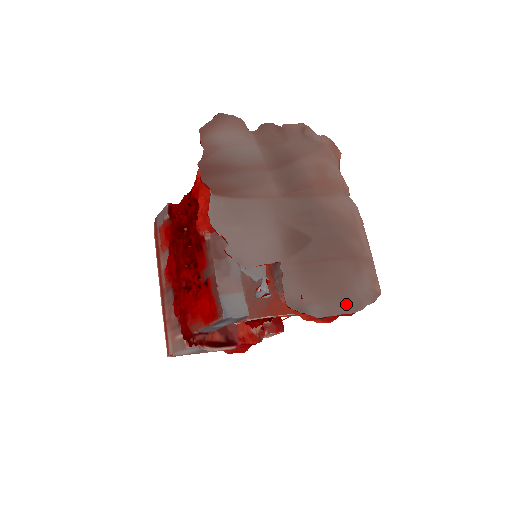
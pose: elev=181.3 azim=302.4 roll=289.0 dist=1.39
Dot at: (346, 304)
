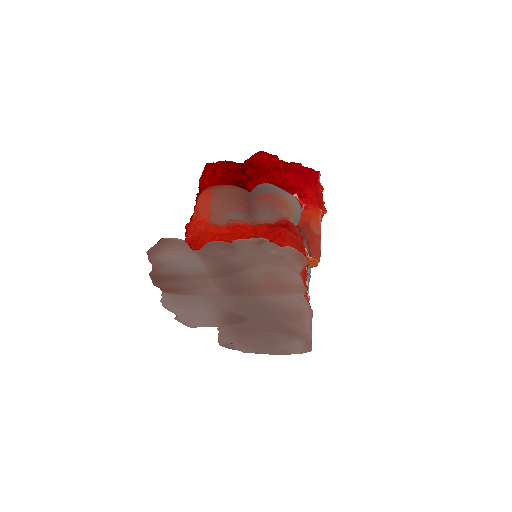
Dot at: (271, 351)
